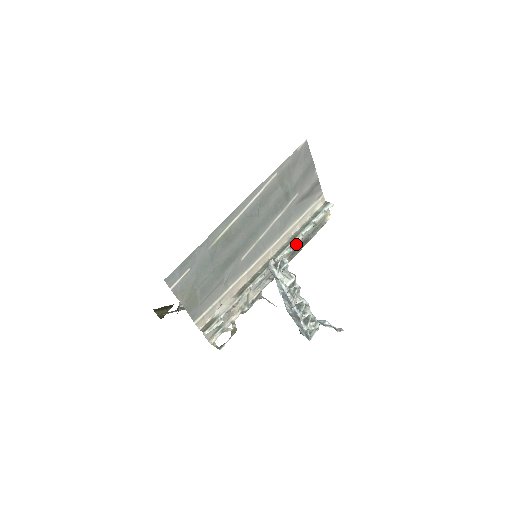
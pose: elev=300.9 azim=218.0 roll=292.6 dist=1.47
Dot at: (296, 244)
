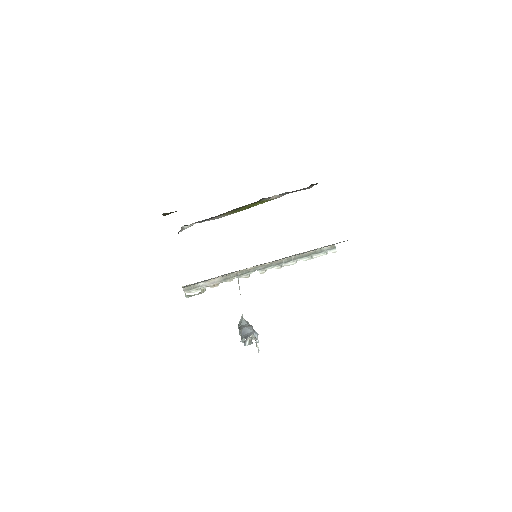
Dot at: occluded
